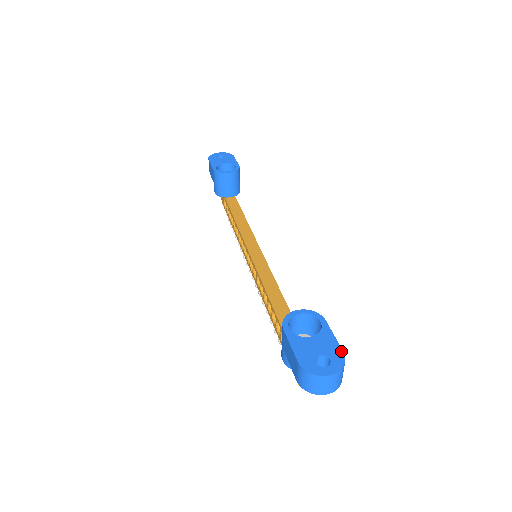
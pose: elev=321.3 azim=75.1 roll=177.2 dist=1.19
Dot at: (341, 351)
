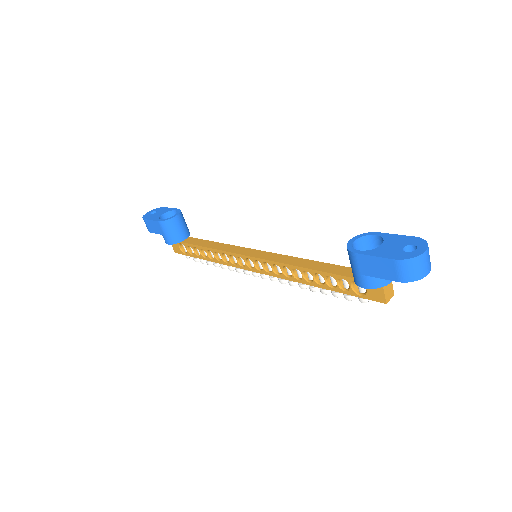
Dot at: (413, 237)
